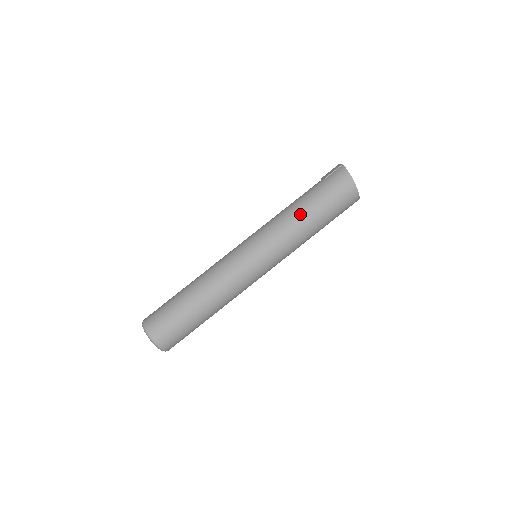
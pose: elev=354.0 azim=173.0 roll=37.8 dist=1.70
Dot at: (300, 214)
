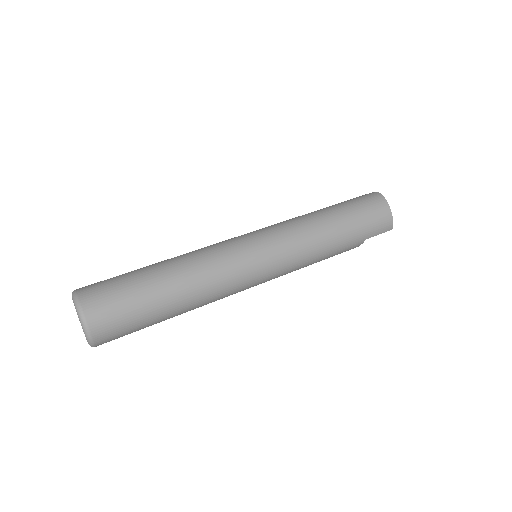
Dot at: (315, 212)
